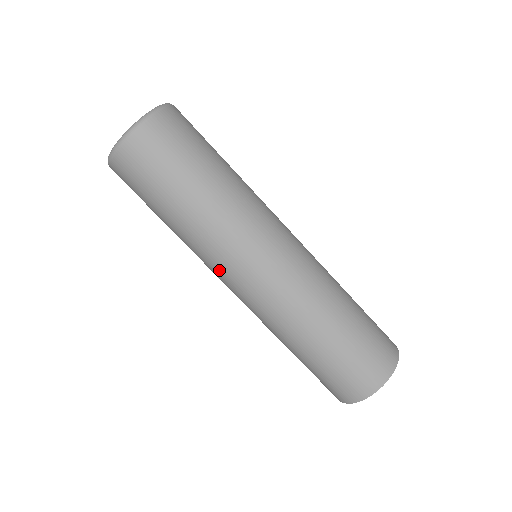
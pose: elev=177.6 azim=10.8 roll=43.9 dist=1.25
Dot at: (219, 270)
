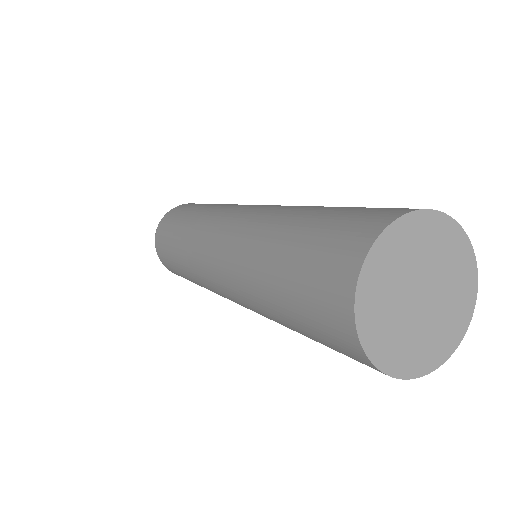
Dot at: (203, 273)
